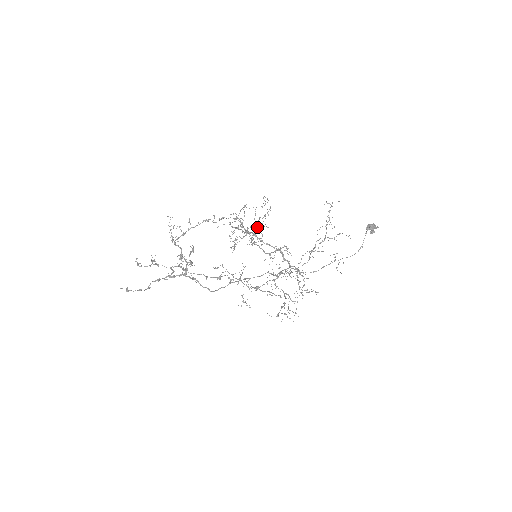
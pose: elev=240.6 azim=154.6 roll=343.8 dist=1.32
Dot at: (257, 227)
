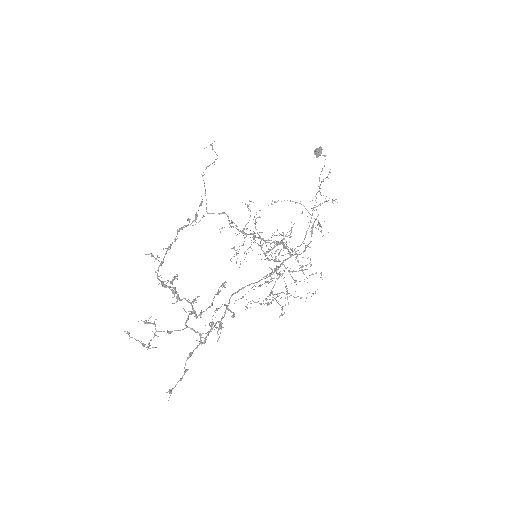
Dot at: occluded
